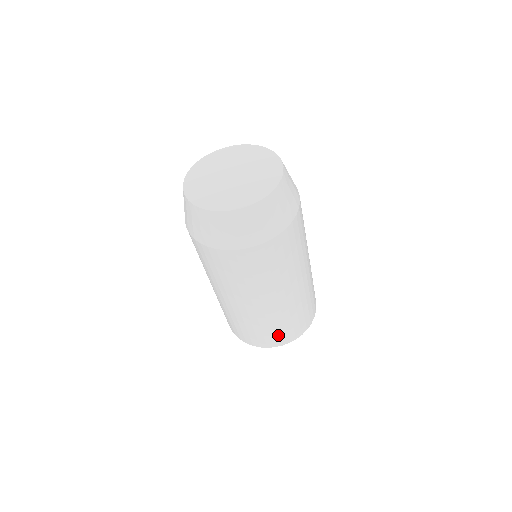
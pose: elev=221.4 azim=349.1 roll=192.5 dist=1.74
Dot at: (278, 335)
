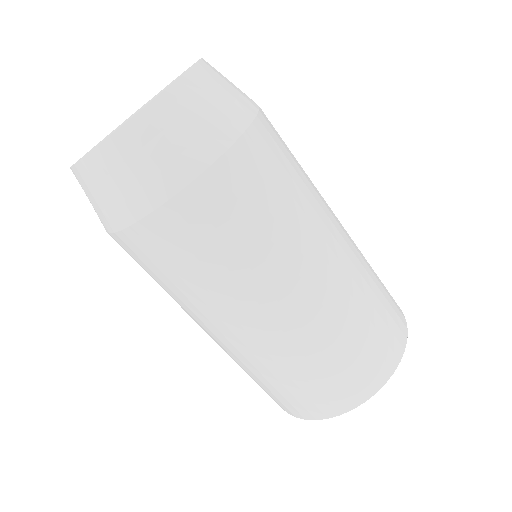
Dot at: (276, 396)
